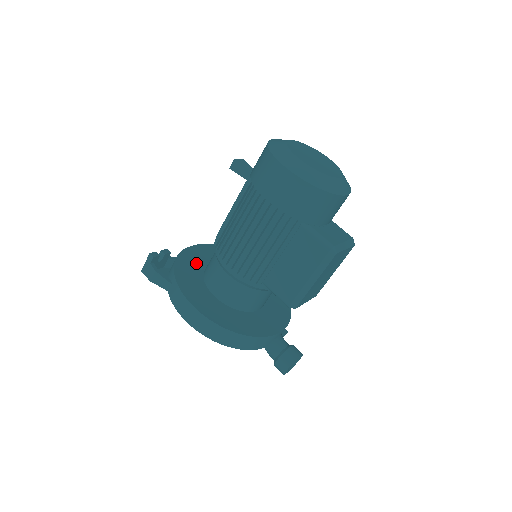
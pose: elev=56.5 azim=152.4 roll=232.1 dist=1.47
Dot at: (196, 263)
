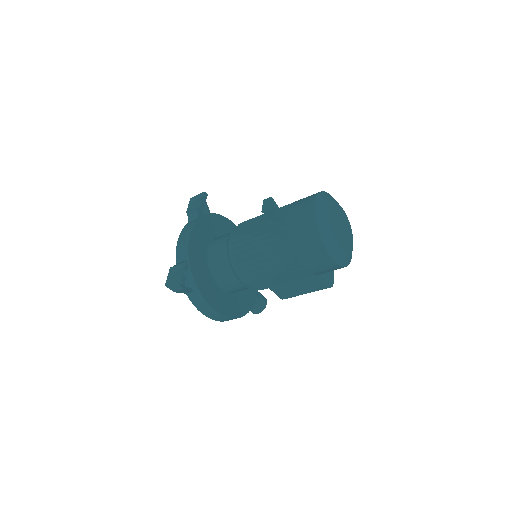
Dot at: (201, 258)
